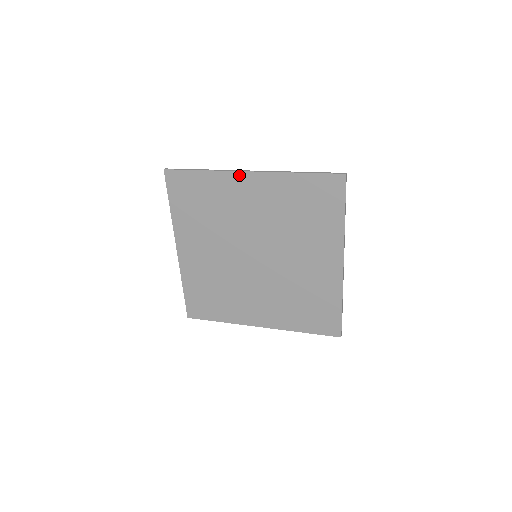
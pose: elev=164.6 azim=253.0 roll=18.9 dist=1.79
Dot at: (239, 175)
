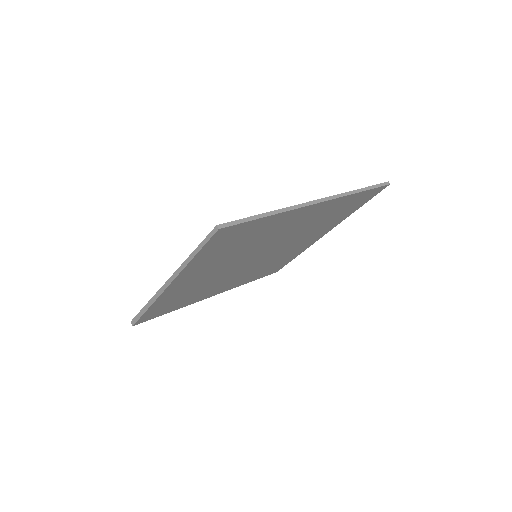
Dot at: (306, 208)
